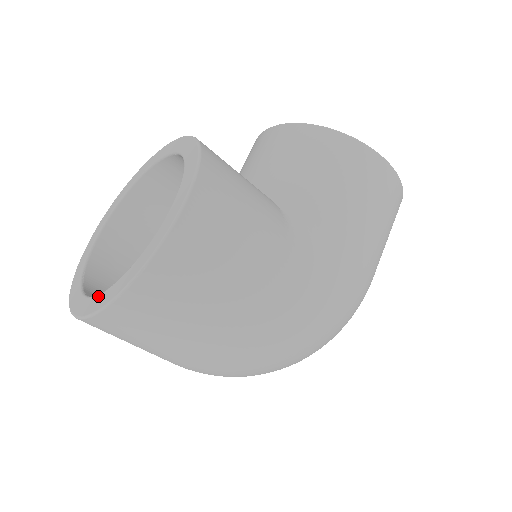
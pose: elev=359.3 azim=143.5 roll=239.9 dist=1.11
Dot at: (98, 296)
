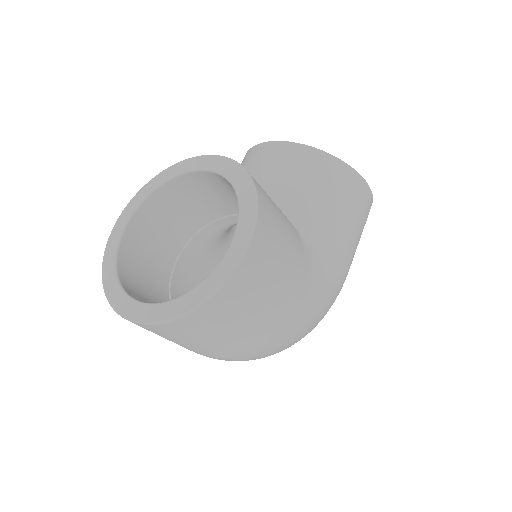
Dot at: (160, 305)
